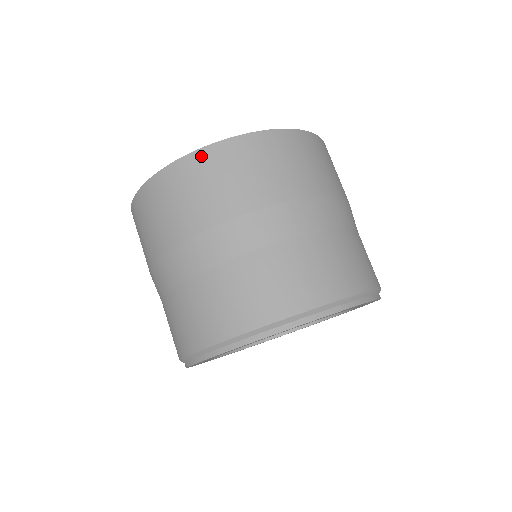
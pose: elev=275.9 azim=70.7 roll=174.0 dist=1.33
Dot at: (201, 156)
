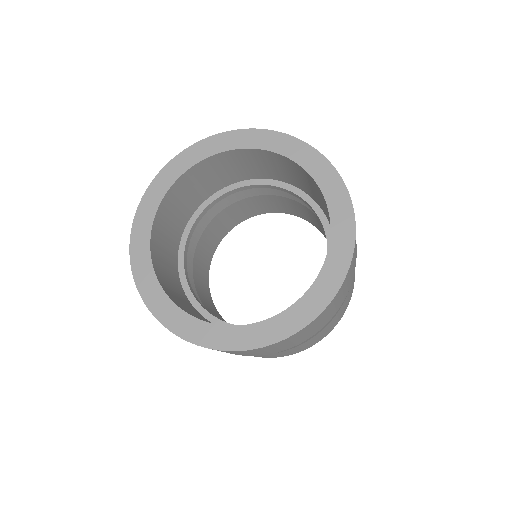
Dot at: occluded
